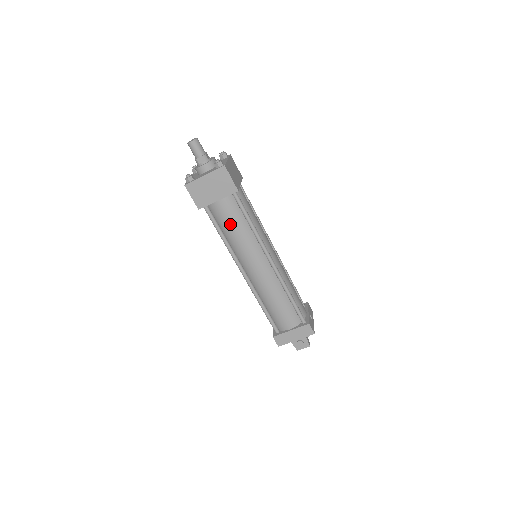
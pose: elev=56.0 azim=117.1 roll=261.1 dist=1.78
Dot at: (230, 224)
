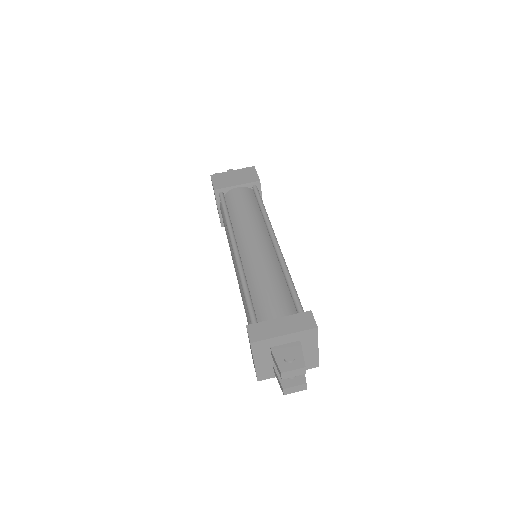
Dot at: (240, 204)
